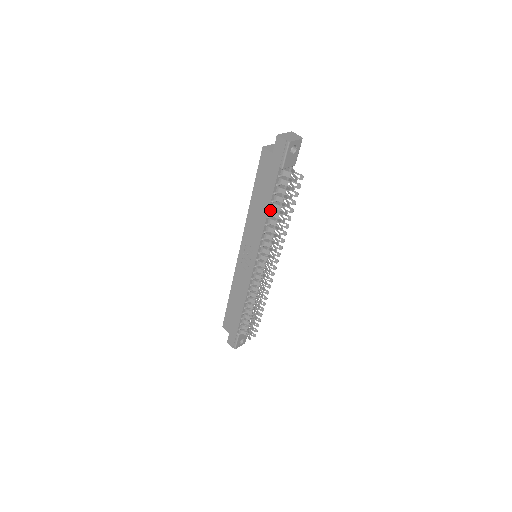
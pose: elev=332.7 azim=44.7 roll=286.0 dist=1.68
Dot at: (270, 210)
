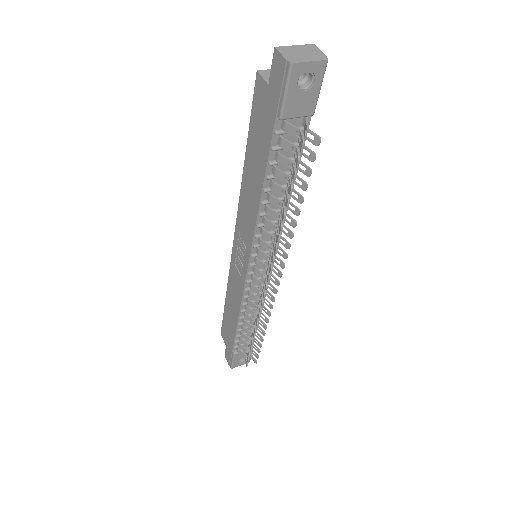
Dot at: (264, 191)
